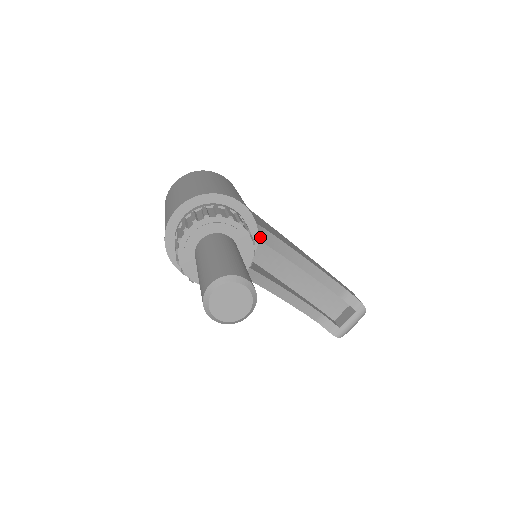
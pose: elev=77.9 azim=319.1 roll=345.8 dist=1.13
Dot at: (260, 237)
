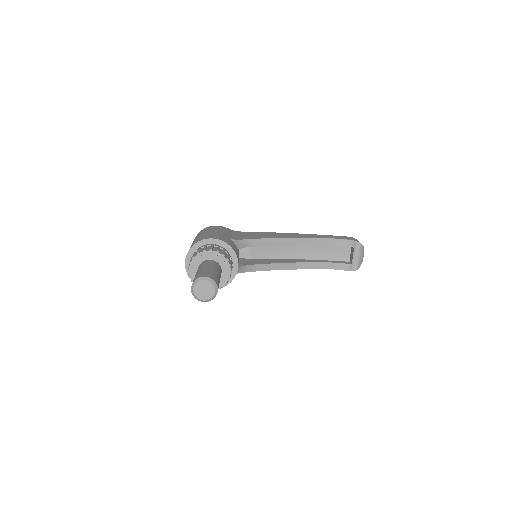
Dot at: (250, 245)
